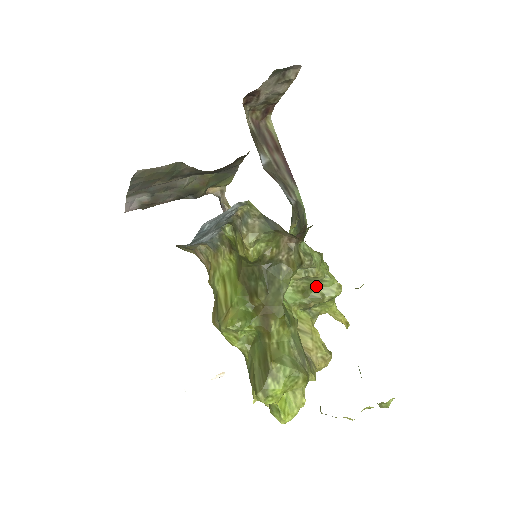
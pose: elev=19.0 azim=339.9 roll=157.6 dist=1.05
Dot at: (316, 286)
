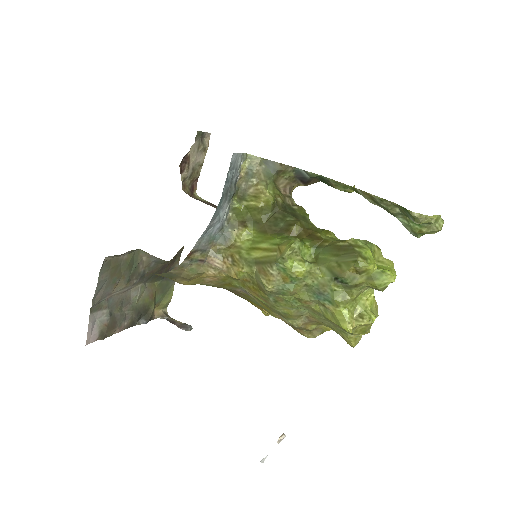
Dot at: occluded
